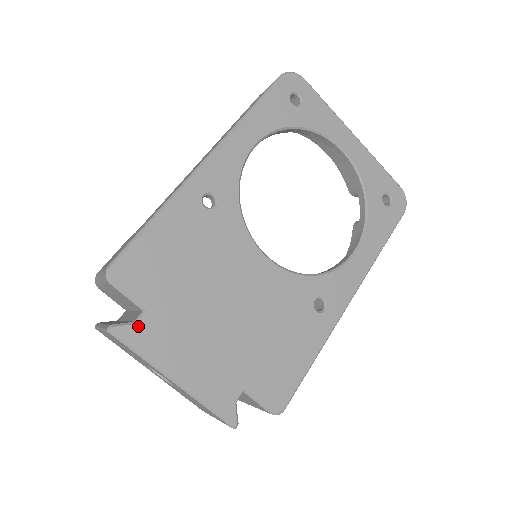
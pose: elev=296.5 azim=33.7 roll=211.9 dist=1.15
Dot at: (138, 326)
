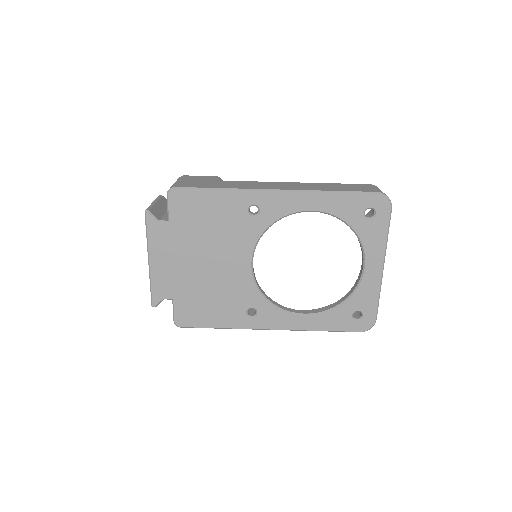
Dot at: (159, 224)
